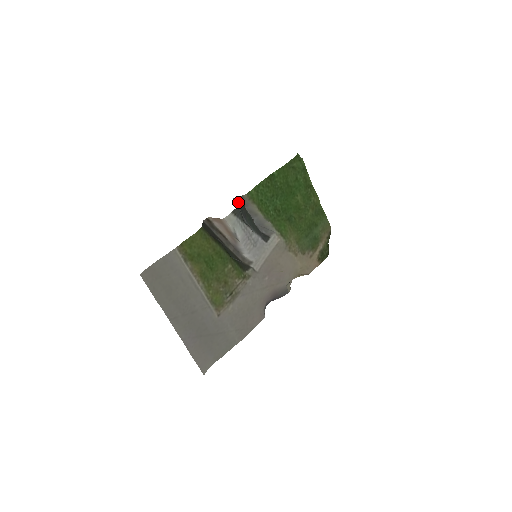
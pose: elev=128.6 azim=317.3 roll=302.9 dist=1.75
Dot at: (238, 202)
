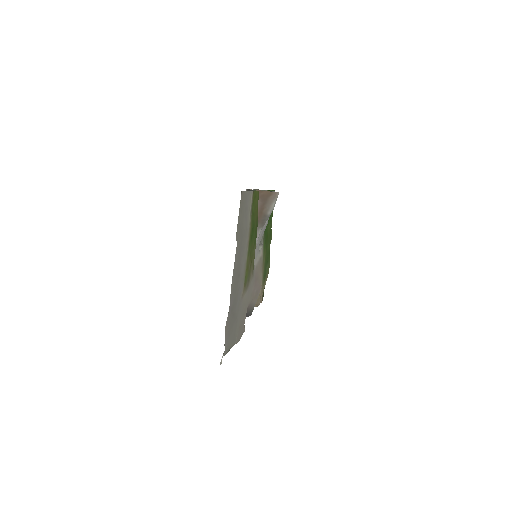
Dot at: occluded
